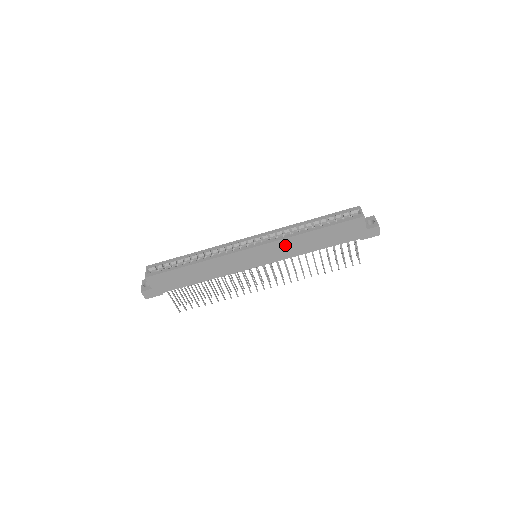
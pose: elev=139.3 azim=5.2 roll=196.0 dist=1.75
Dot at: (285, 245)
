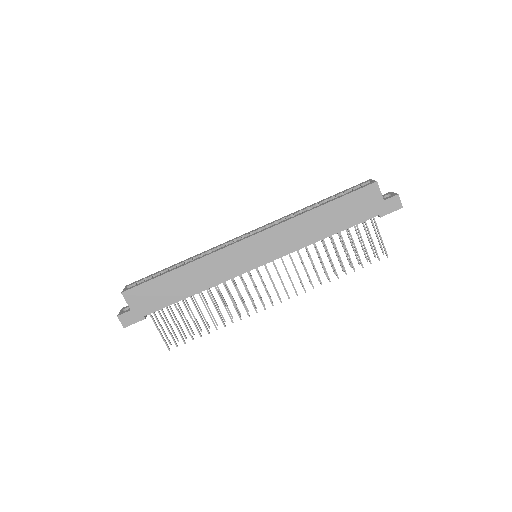
Dot at: (288, 231)
